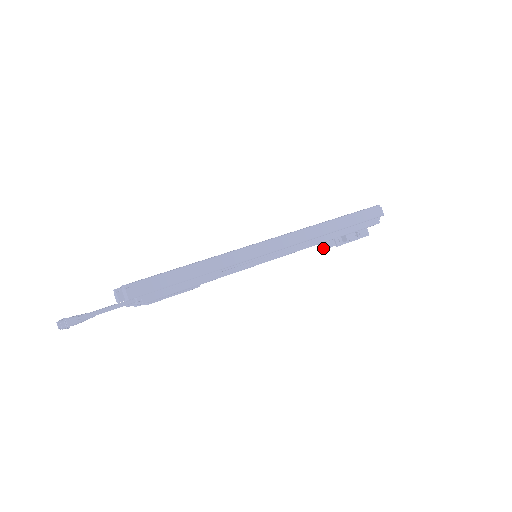
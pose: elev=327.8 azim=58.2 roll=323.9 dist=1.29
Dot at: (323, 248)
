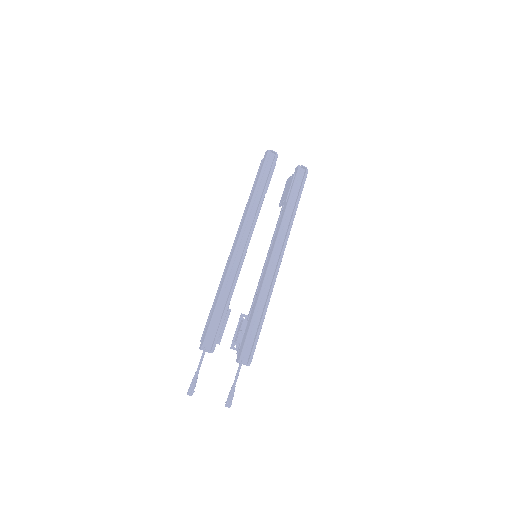
Dot at: occluded
